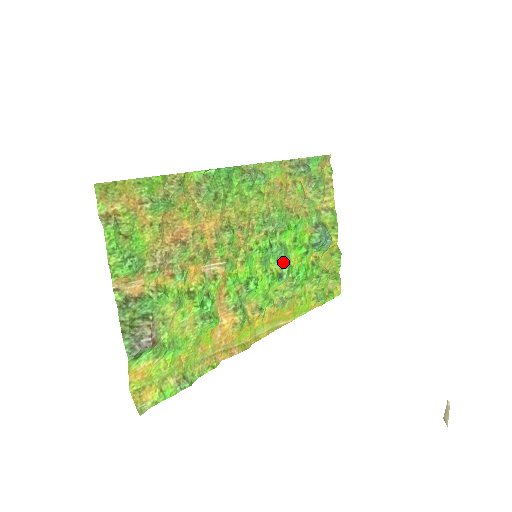
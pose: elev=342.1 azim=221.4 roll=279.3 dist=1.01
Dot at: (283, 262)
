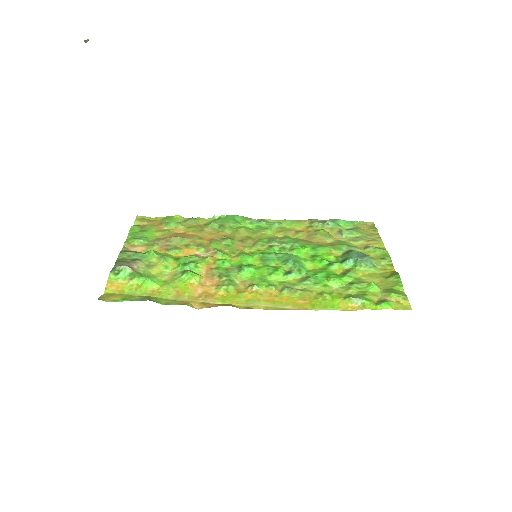
Dot at: (290, 263)
